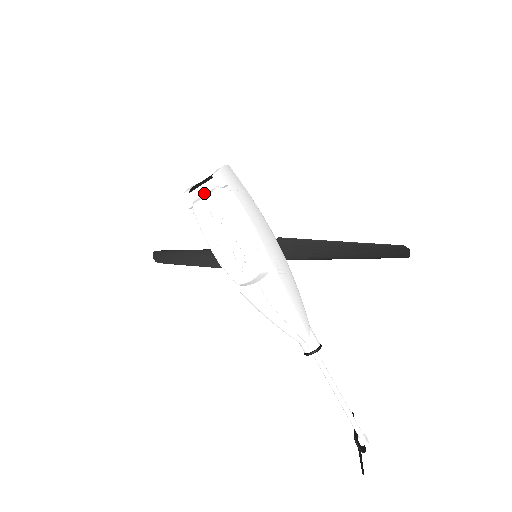
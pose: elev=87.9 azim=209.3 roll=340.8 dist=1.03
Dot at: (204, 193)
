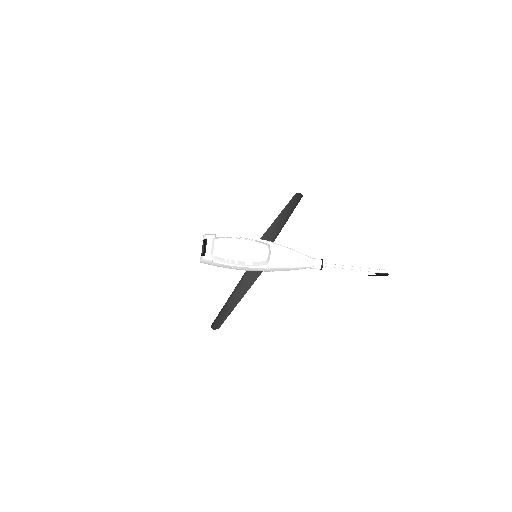
Dot at: (211, 248)
